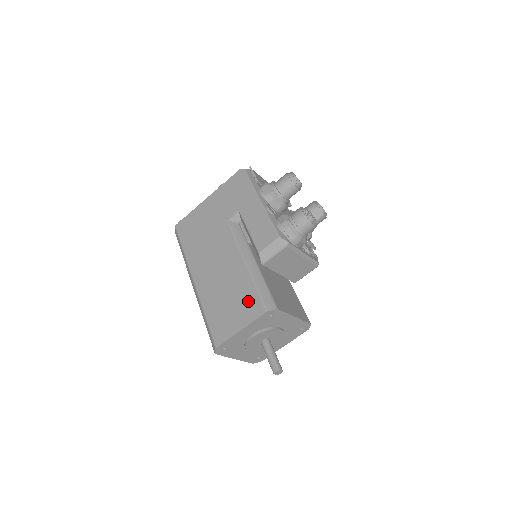
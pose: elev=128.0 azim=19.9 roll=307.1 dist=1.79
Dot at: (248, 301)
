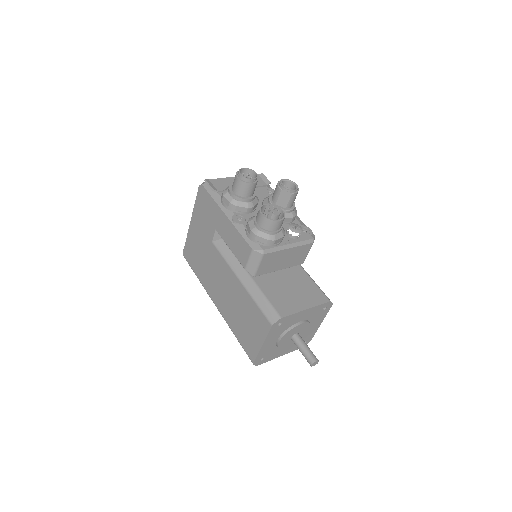
Dot at: (256, 318)
